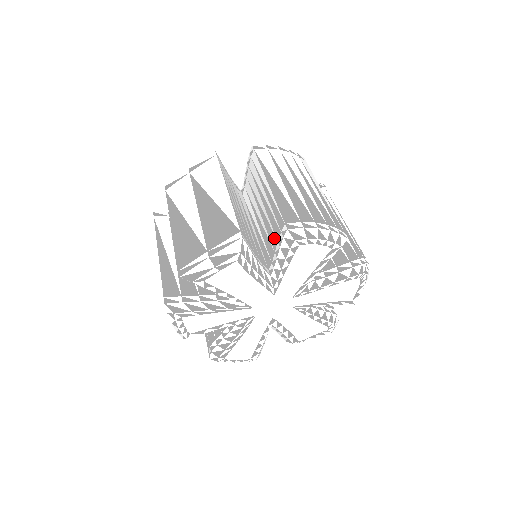
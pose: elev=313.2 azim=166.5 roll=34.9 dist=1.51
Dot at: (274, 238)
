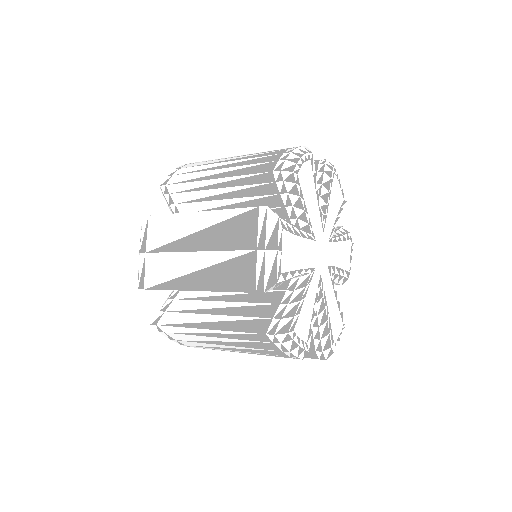
Dot at: (272, 198)
